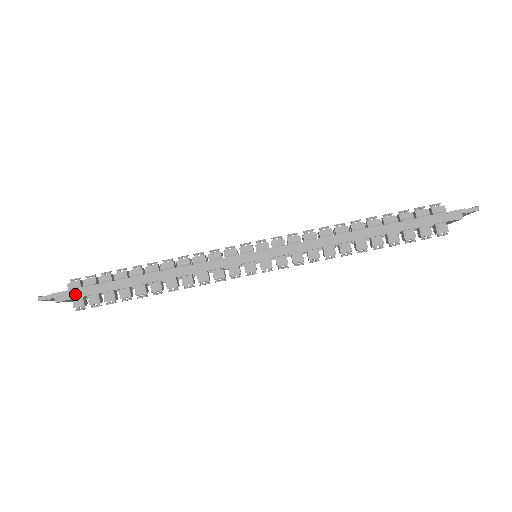
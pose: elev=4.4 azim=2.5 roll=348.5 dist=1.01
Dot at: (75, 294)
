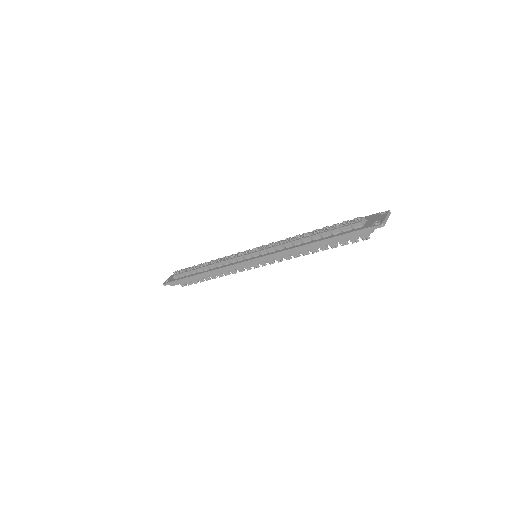
Dot at: (177, 283)
